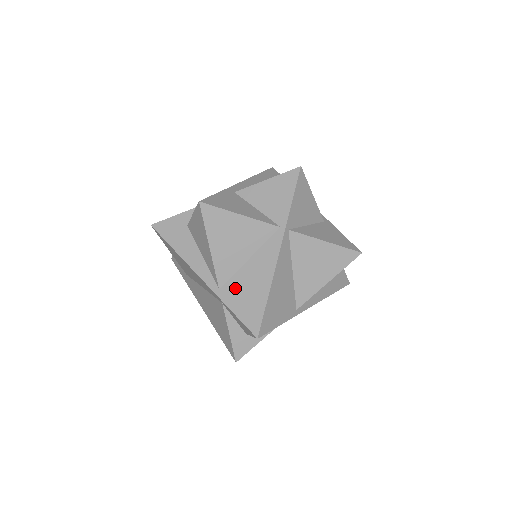
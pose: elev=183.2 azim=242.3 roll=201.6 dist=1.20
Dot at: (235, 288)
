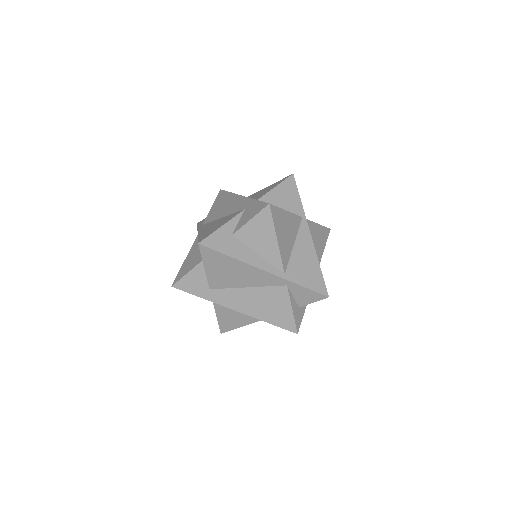
Dot at: (296, 269)
